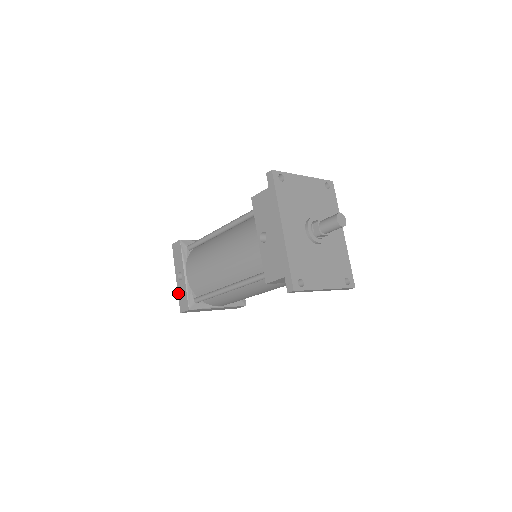
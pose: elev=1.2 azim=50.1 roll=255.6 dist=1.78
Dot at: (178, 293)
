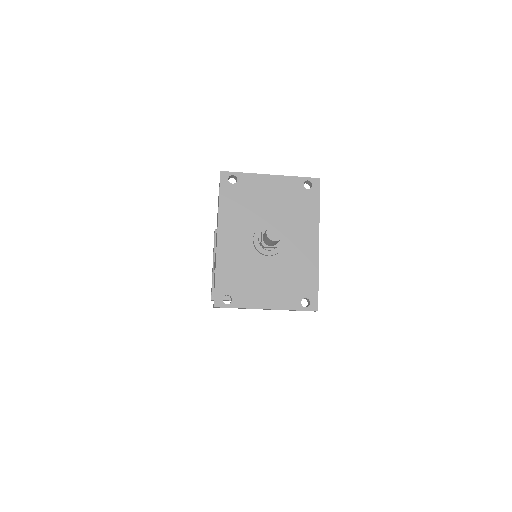
Dot at: occluded
